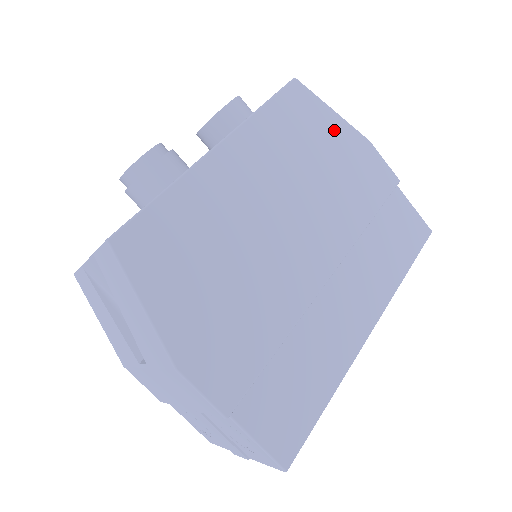
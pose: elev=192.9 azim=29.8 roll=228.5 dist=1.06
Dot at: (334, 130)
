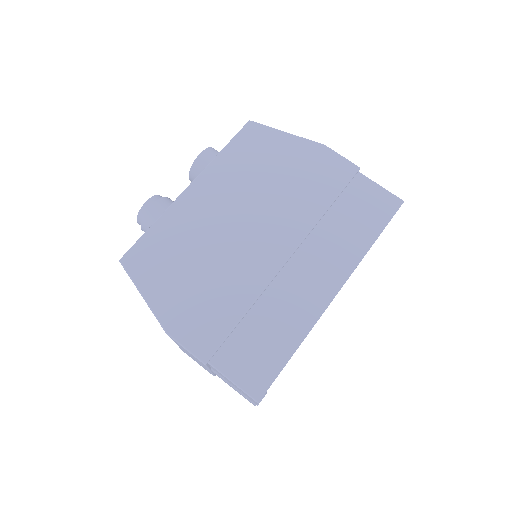
Dot at: (287, 147)
